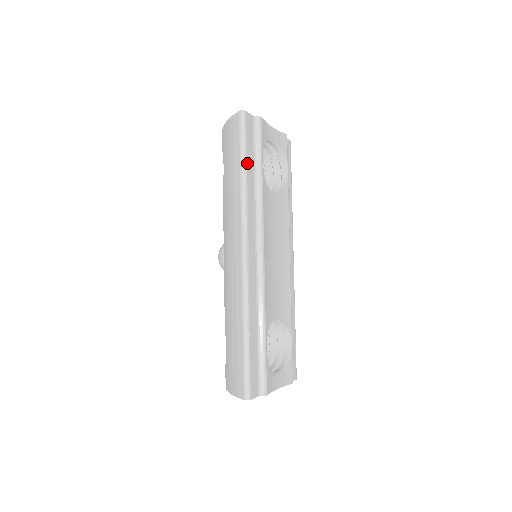
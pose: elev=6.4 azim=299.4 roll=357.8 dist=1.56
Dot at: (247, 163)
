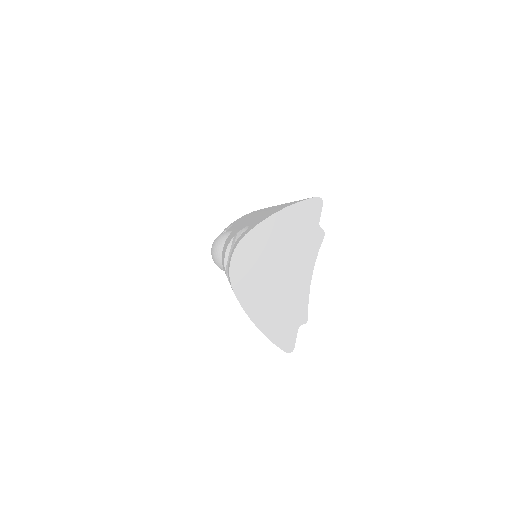
Dot at: occluded
